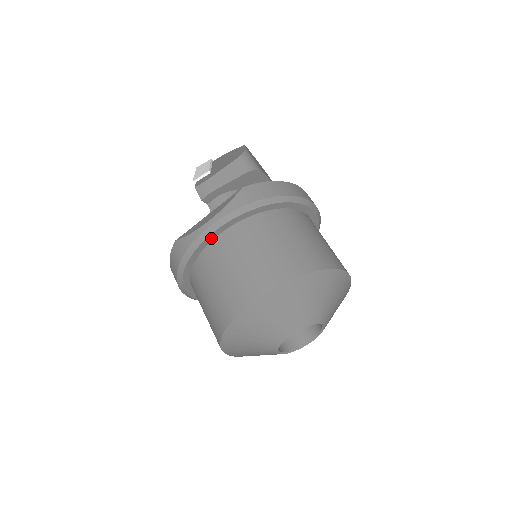
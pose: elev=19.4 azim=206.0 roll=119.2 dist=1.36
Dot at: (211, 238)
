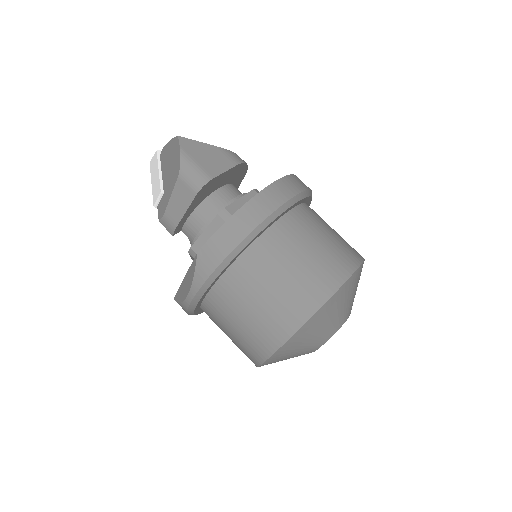
Dot at: (200, 302)
